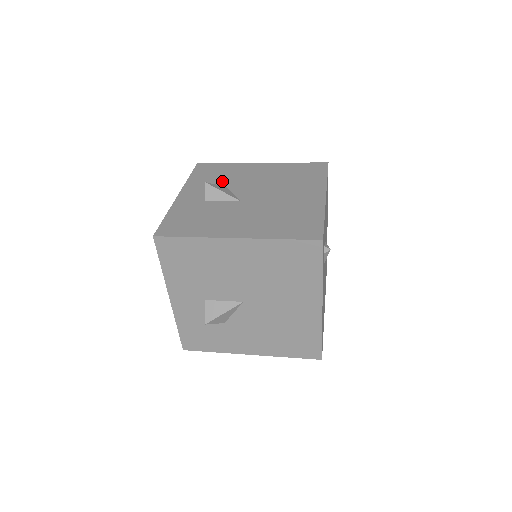
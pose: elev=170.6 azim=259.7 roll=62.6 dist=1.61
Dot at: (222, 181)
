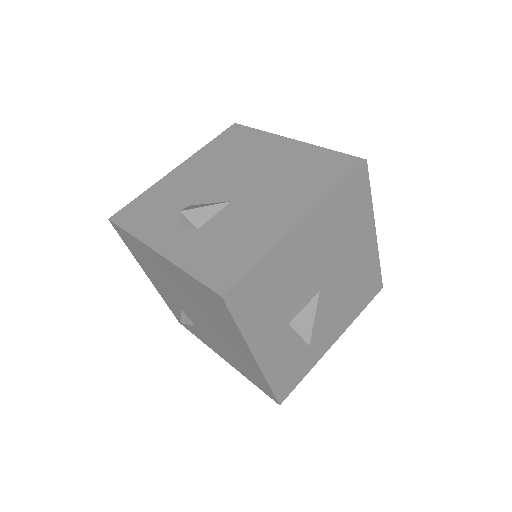
Dot at: (174, 206)
